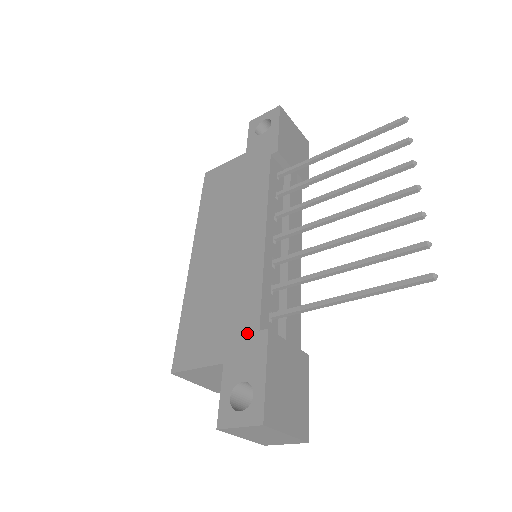
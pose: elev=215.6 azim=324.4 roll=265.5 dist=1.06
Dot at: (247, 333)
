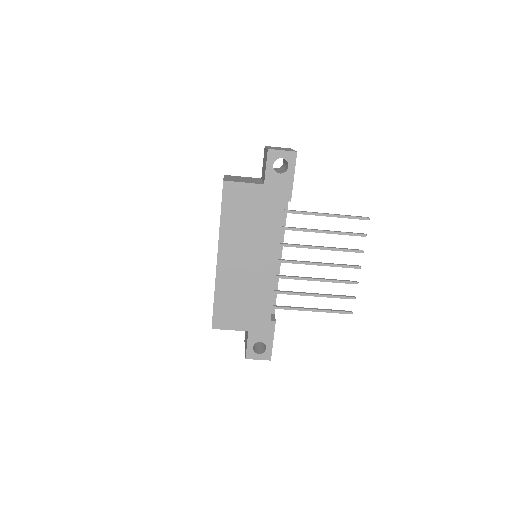
Dot at: (263, 320)
